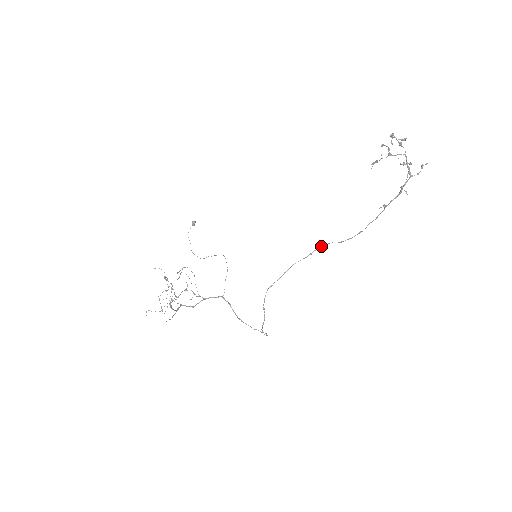
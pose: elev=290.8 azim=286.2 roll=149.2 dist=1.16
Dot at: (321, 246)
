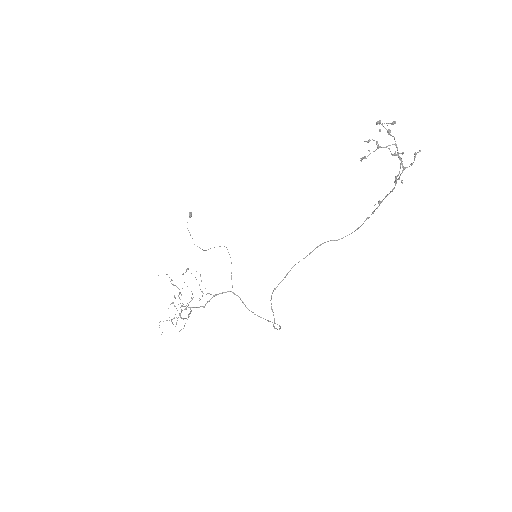
Dot at: (319, 245)
